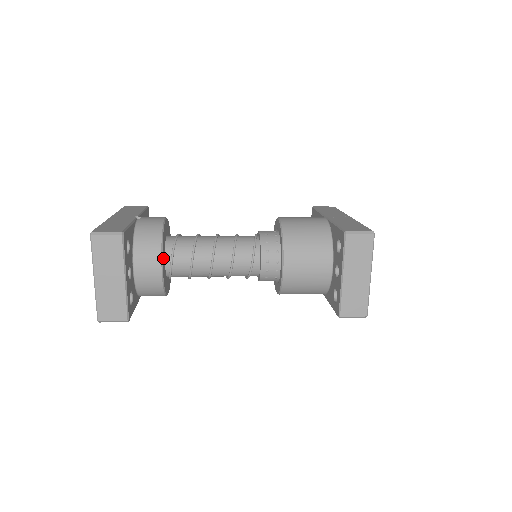
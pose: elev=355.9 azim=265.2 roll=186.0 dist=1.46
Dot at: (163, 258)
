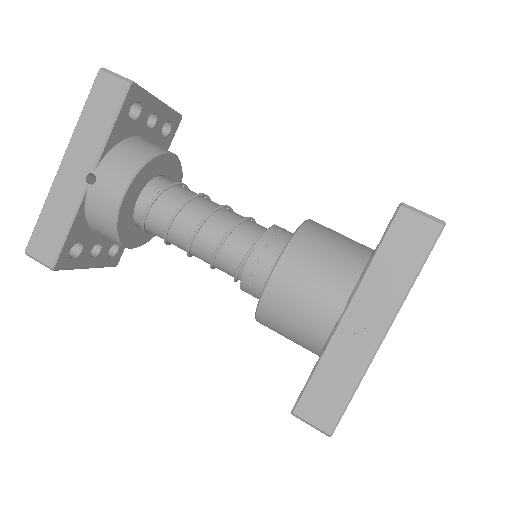
Dot at: (130, 239)
